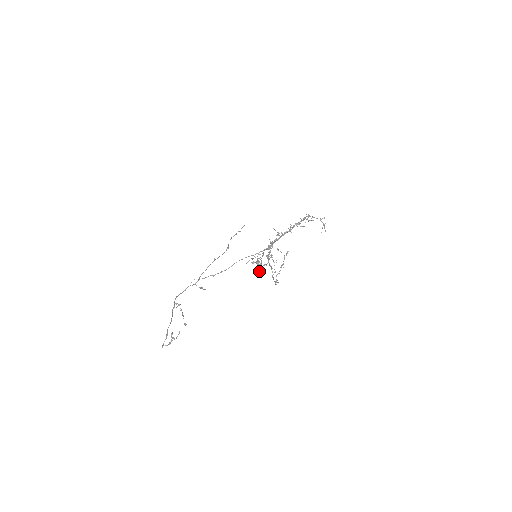
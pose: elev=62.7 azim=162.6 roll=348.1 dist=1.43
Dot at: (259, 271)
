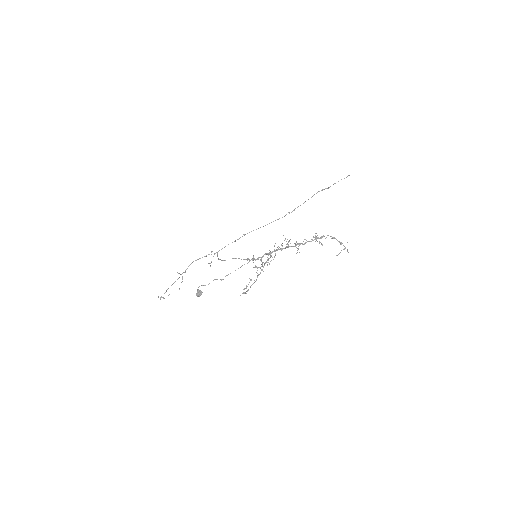
Dot at: (196, 295)
